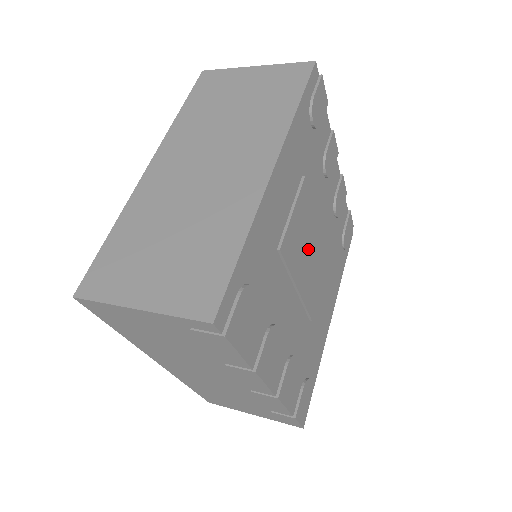
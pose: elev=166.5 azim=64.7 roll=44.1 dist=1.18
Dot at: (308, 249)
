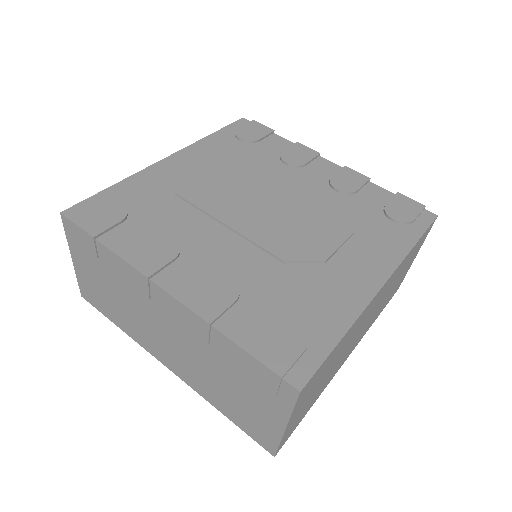
Dot at: (250, 202)
